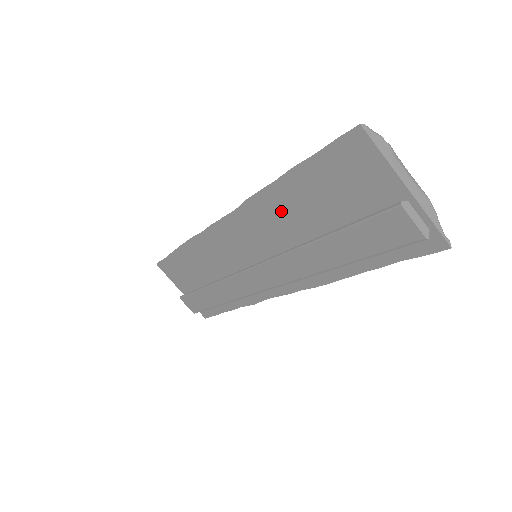
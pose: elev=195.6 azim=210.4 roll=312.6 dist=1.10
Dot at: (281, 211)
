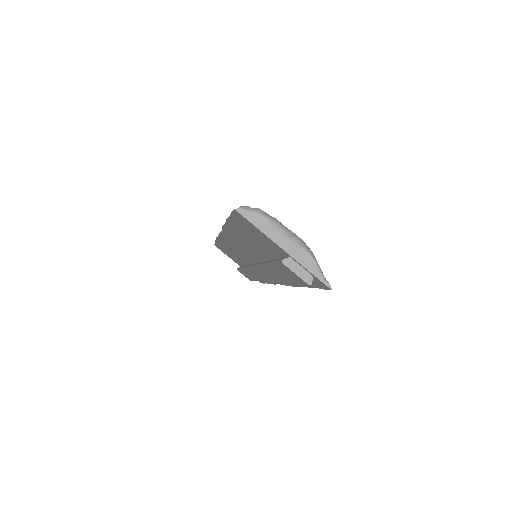
Dot at: (242, 239)
